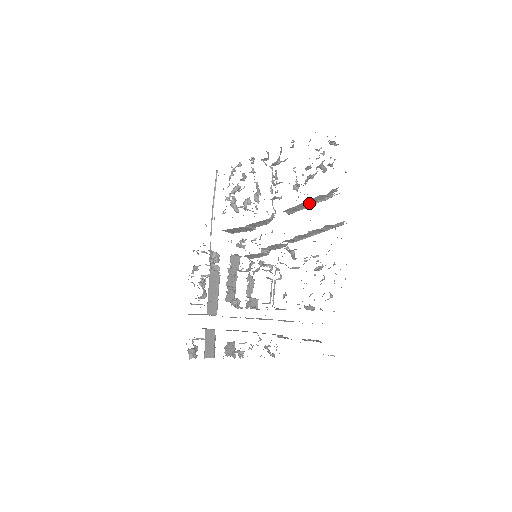
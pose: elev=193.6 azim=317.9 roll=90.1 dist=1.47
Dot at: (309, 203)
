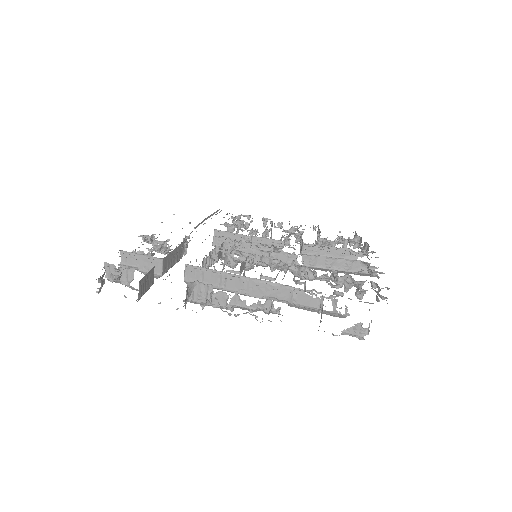
Dot at: (332, 253)
